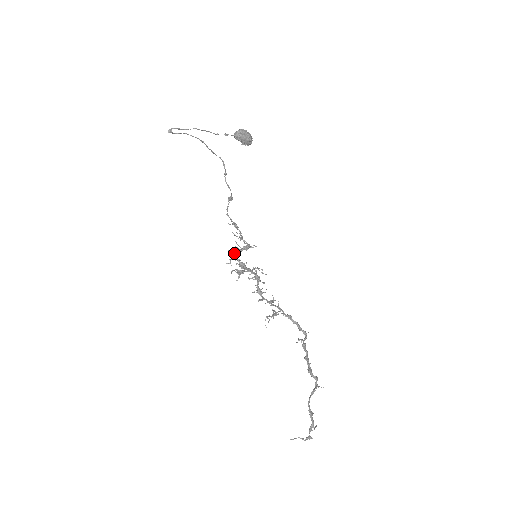
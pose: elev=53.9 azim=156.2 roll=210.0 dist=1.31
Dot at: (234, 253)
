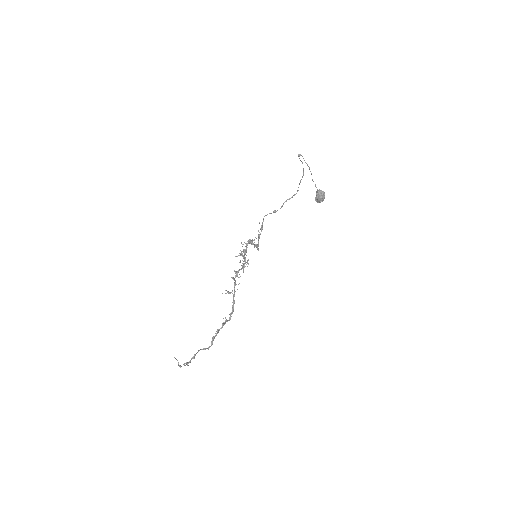
Dot at: (250, 242)
